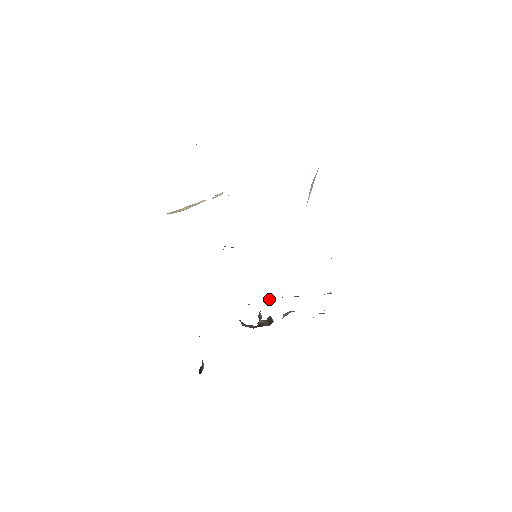
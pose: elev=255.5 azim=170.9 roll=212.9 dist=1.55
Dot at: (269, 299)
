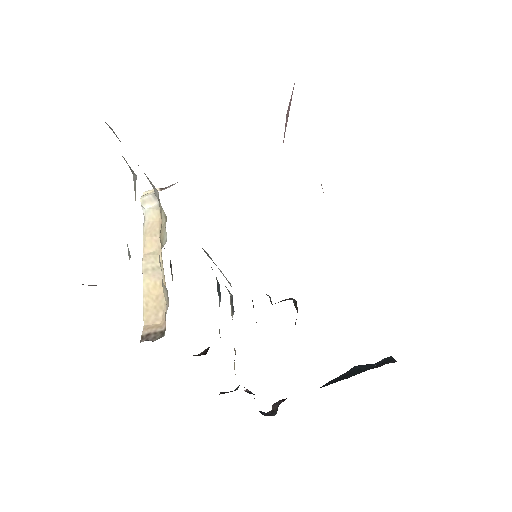
Dot at: occluded
